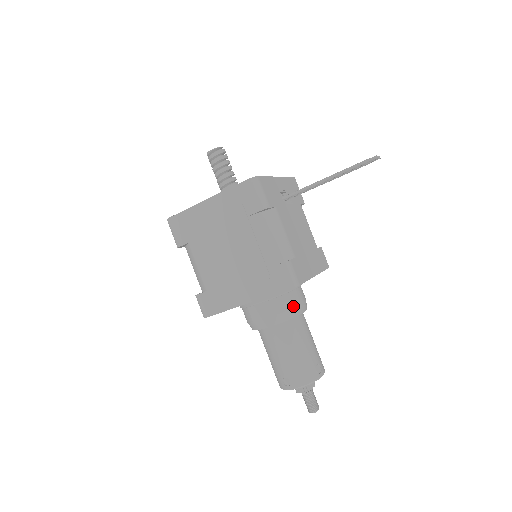
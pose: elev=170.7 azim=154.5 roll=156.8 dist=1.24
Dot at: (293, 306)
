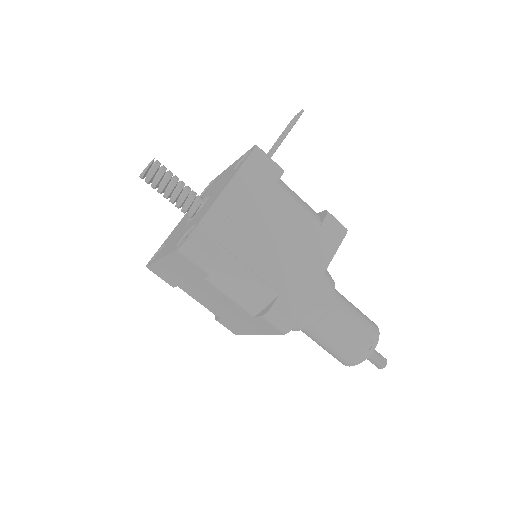
Dot at: (327, 271)
